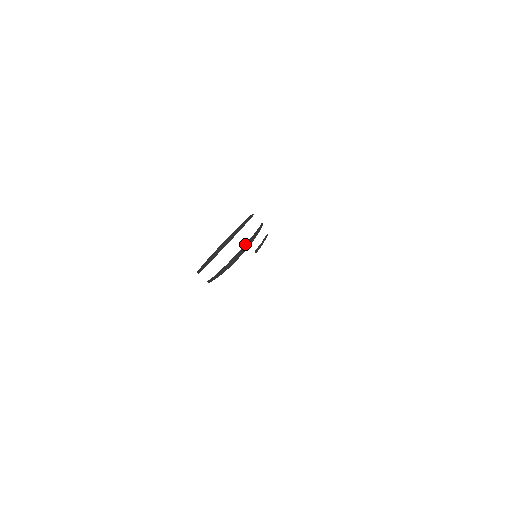
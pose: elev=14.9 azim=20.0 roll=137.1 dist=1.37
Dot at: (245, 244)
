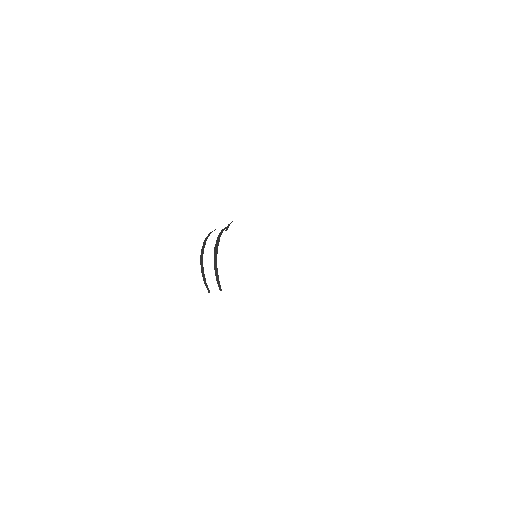
Dot at: (218, 236)
